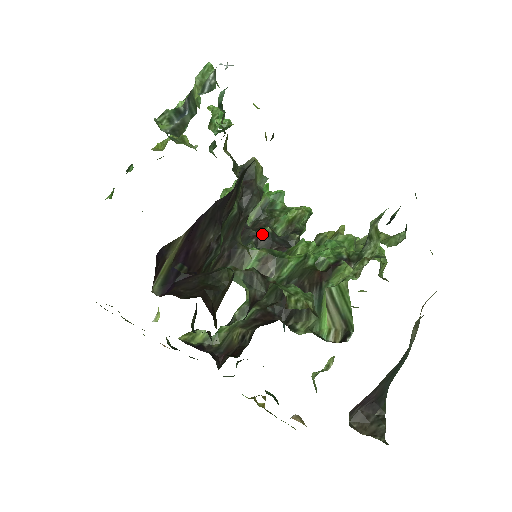
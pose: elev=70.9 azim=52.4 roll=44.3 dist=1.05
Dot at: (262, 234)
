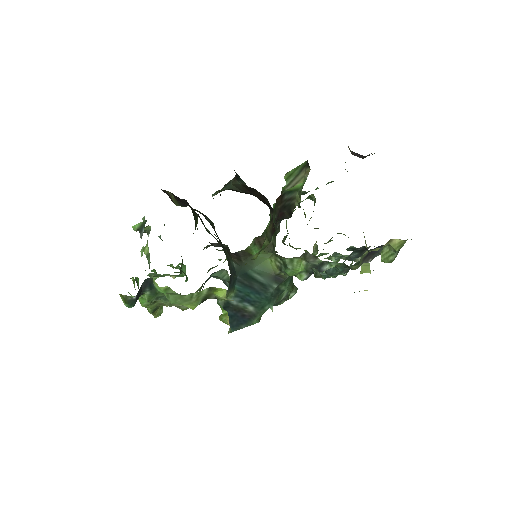
Dot at: occluded
